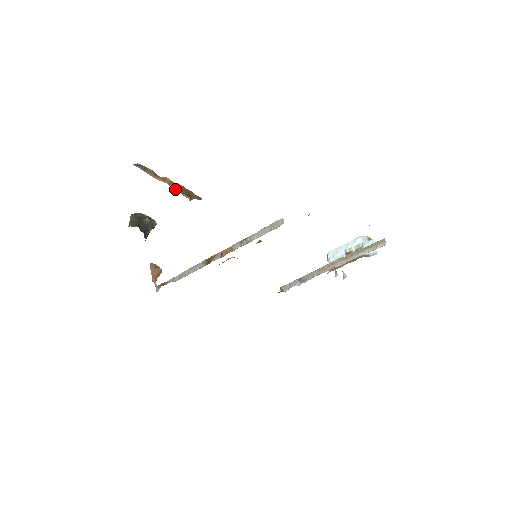
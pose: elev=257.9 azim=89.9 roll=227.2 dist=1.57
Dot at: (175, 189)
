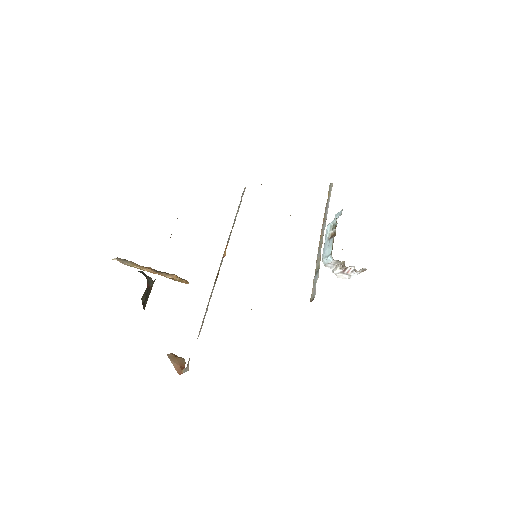
Dot at: (159, 274)
